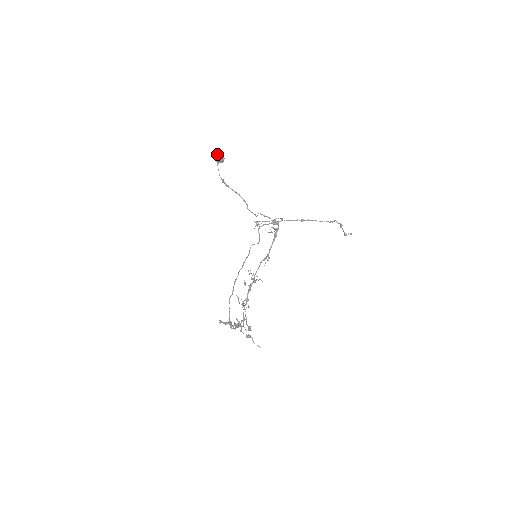
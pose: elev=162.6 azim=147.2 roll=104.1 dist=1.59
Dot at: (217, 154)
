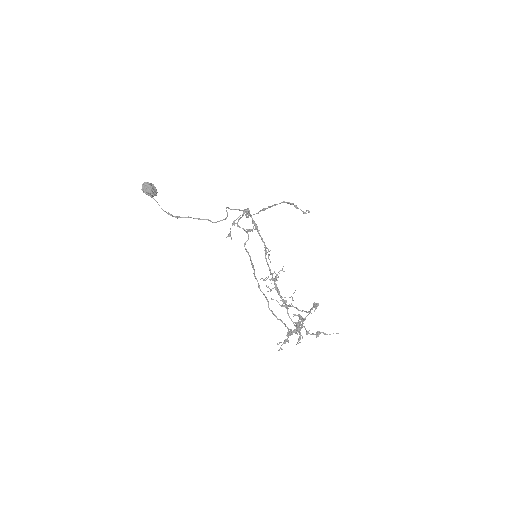
Dot at: (147, 185)
